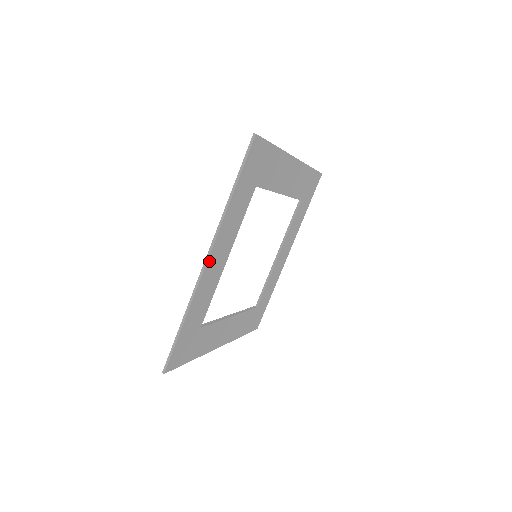
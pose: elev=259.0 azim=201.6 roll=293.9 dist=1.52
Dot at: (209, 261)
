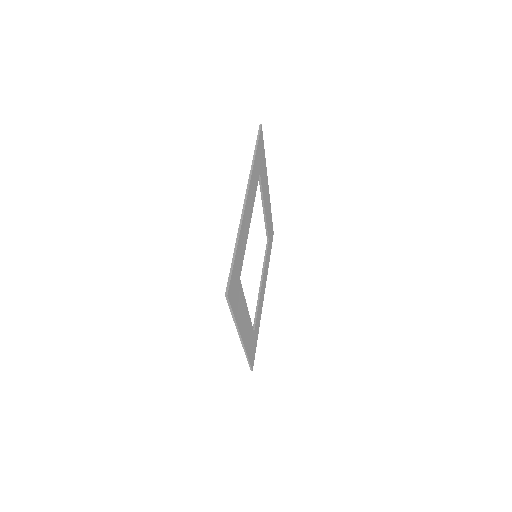
Dot at: (246, 203)
